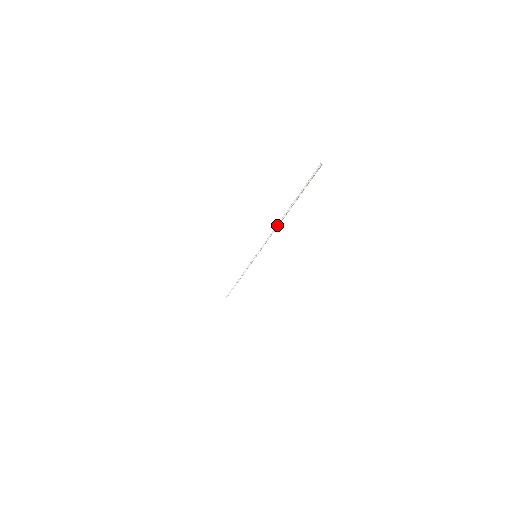
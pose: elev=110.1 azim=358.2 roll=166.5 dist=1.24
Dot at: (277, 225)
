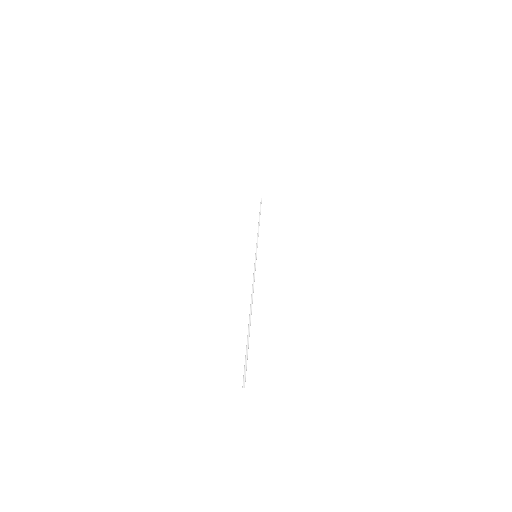
Dot at: (251, 298)
